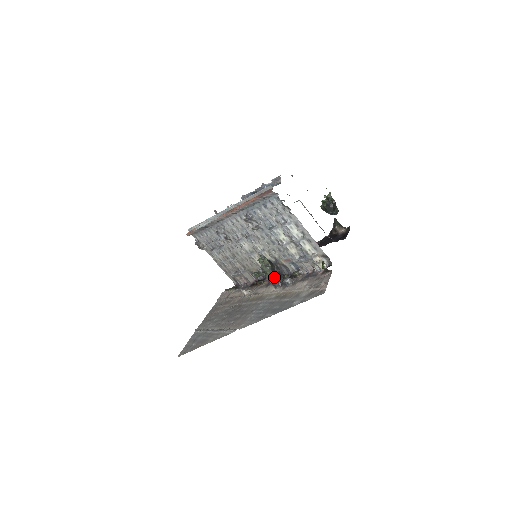
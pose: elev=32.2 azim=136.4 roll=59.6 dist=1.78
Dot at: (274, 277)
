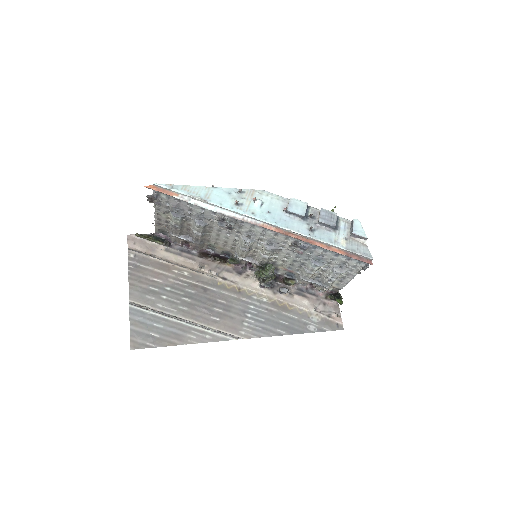
Dot at: occluded
